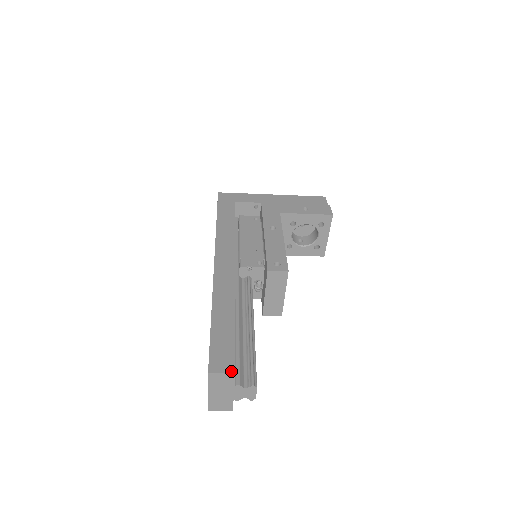
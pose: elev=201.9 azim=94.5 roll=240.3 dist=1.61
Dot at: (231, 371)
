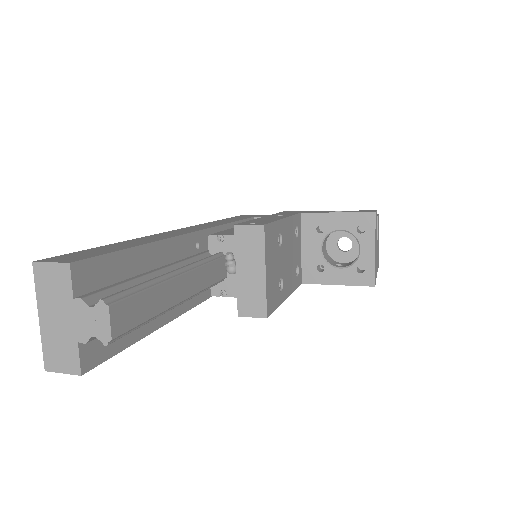
Dot at: (66, 261)
